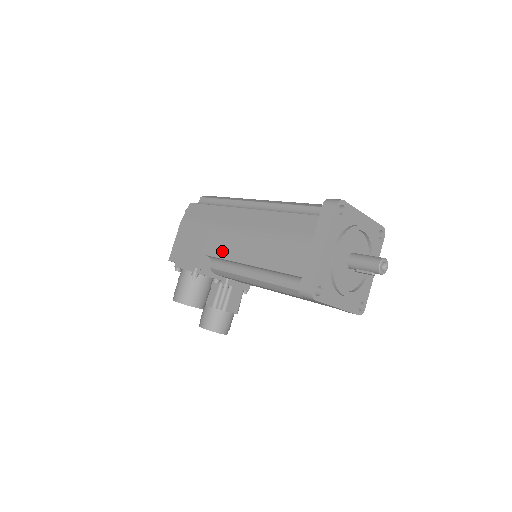
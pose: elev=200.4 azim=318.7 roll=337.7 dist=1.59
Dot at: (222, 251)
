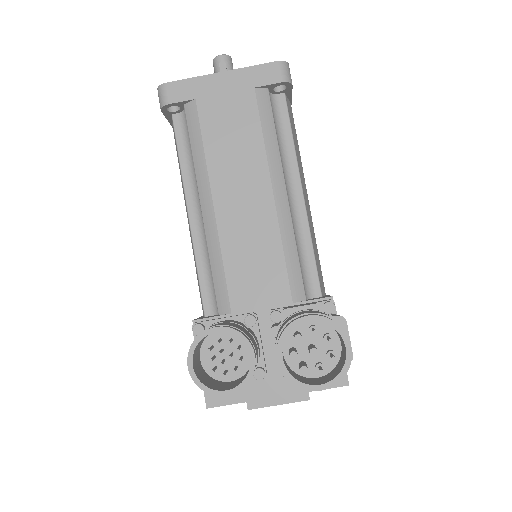
Dot at: (197, 277)
